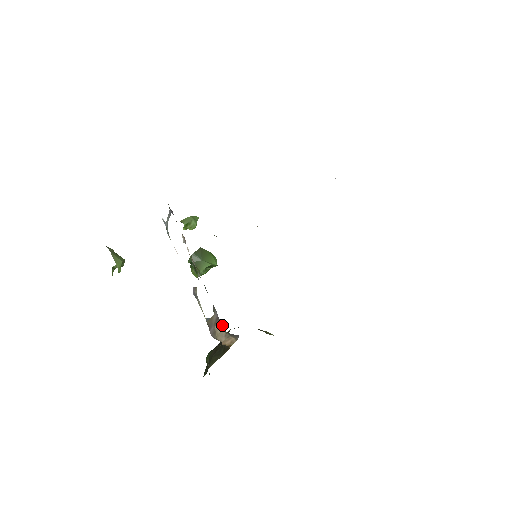
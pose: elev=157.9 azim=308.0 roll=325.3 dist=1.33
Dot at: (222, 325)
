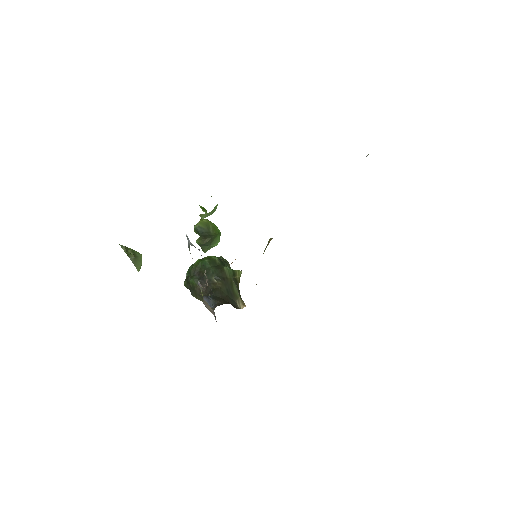
Dot at: occluded
